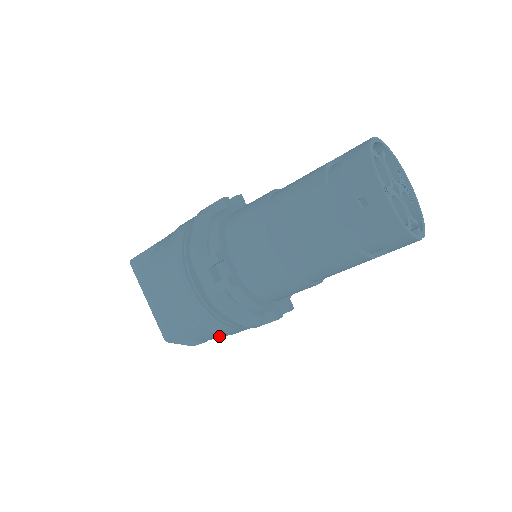
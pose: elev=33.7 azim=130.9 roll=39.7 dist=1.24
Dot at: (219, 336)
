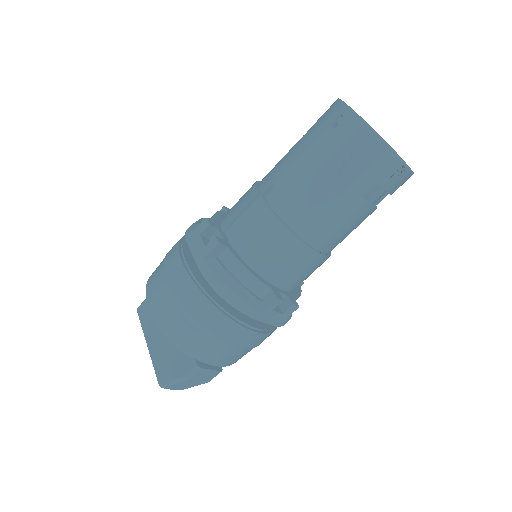
Dot at: (215, 344)
